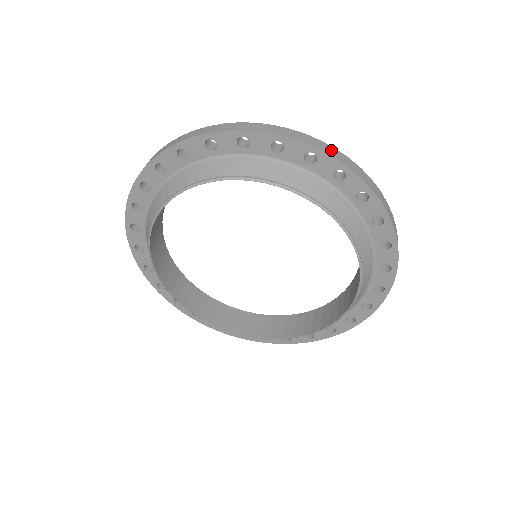
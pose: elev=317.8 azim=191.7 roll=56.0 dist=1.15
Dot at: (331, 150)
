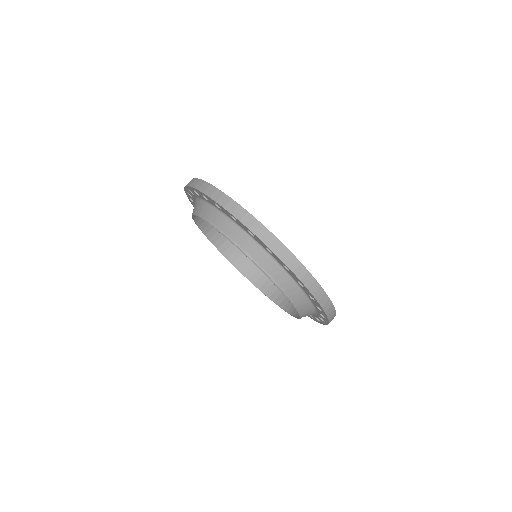
Dot at: (226, 201)
